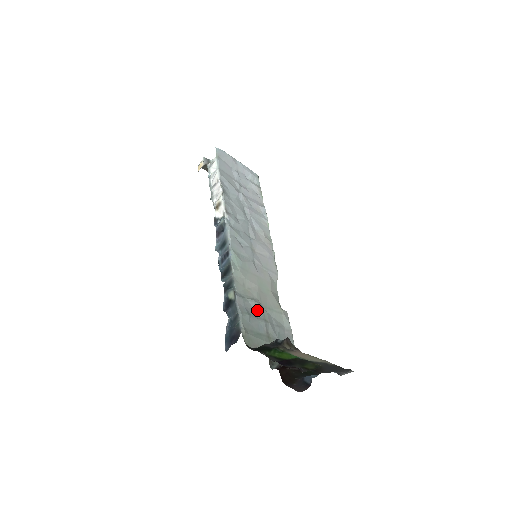
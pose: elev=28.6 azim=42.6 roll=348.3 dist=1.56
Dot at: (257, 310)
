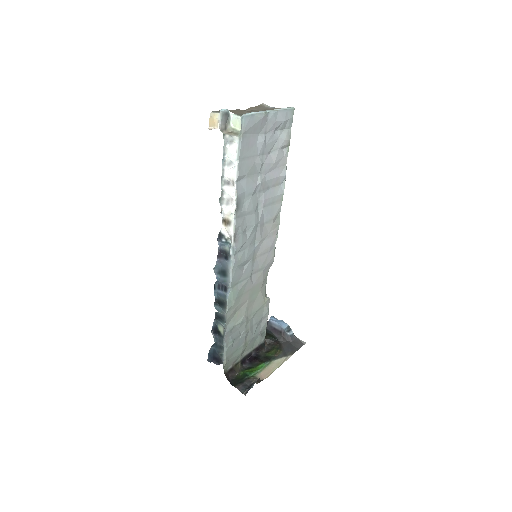
Dot at: (241, 328)
